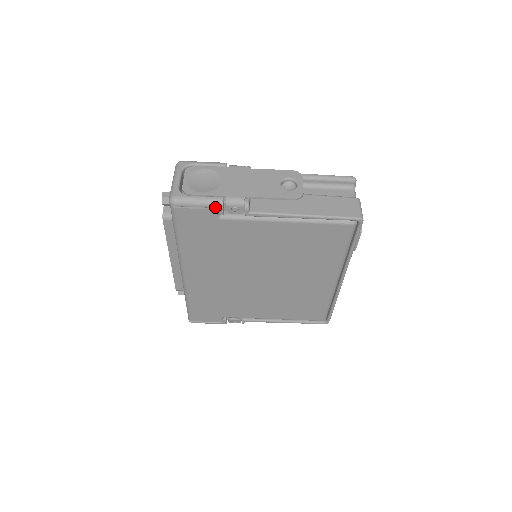
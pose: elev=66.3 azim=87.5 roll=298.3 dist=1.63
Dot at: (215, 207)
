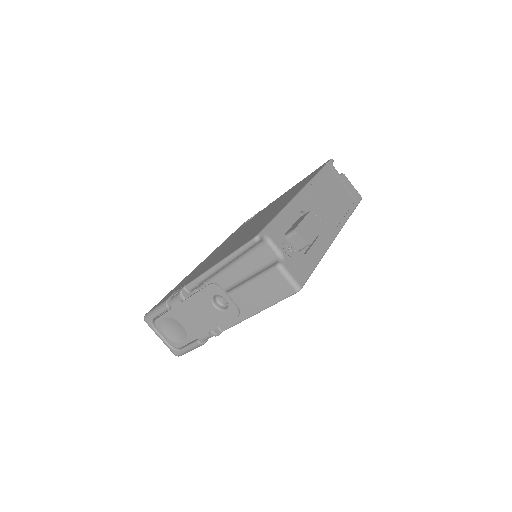
Dot at: (201, 345)
